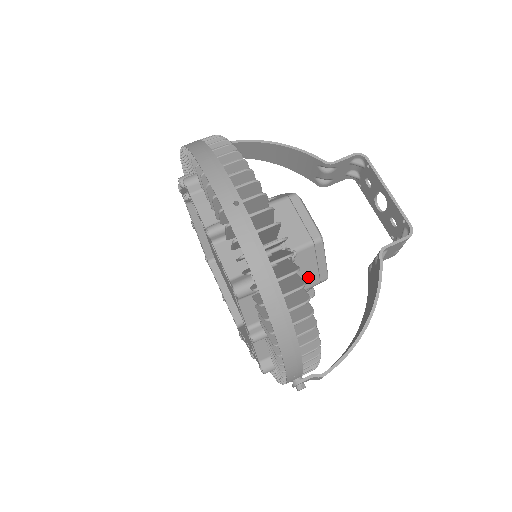
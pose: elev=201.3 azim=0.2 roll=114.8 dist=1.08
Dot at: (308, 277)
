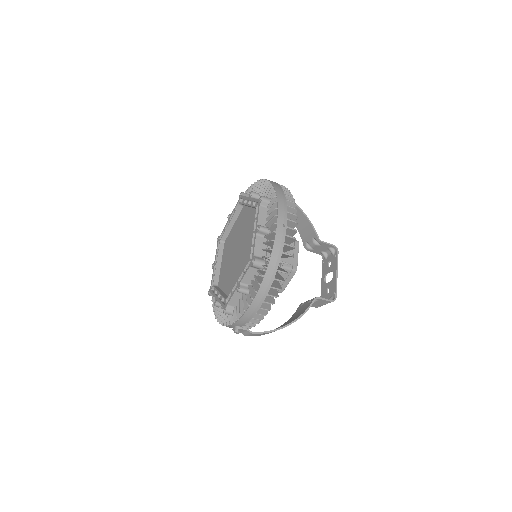
Dot at: occluded
